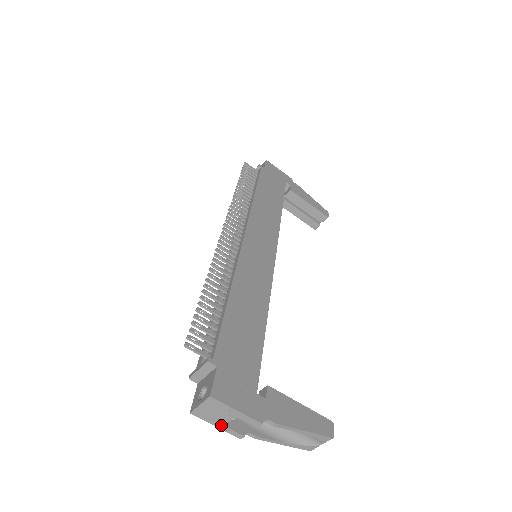
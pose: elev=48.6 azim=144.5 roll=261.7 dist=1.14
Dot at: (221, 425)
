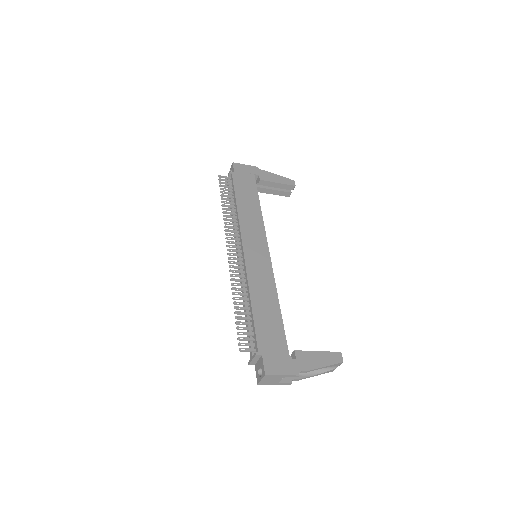
Dot at: (277, 383)
